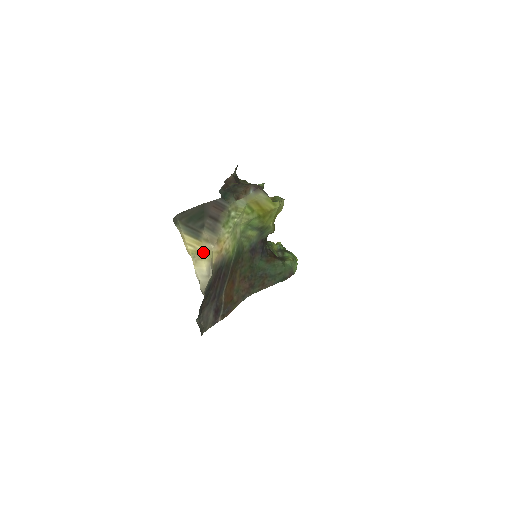
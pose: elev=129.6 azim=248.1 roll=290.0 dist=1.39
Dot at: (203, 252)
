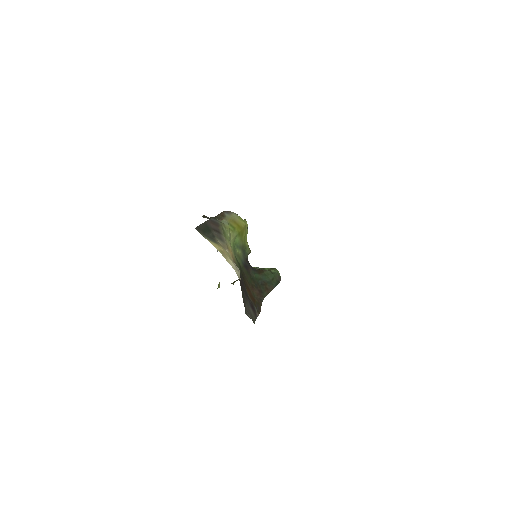
Dot at: (225, 253)
